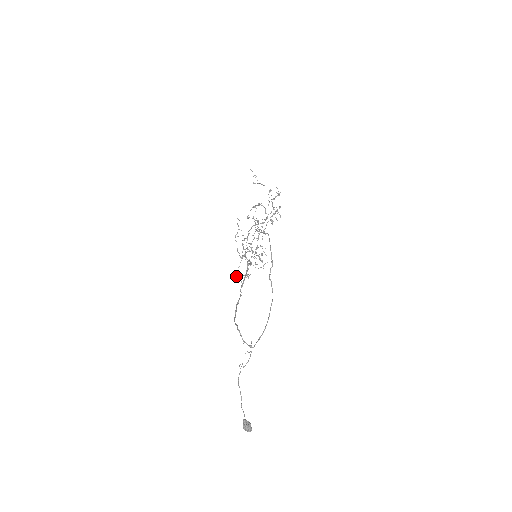
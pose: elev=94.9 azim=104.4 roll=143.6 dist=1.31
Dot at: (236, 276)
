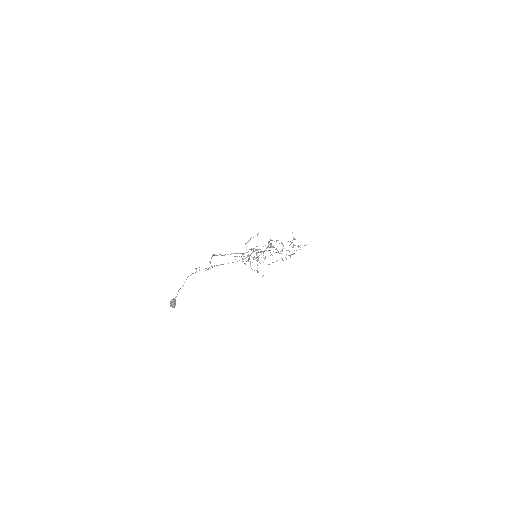
Dot at: (235, 256)
